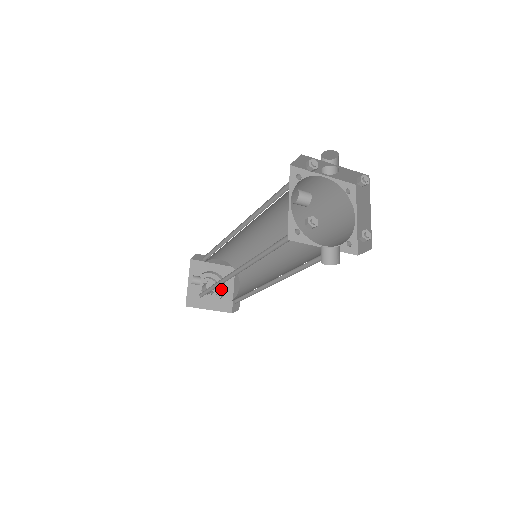
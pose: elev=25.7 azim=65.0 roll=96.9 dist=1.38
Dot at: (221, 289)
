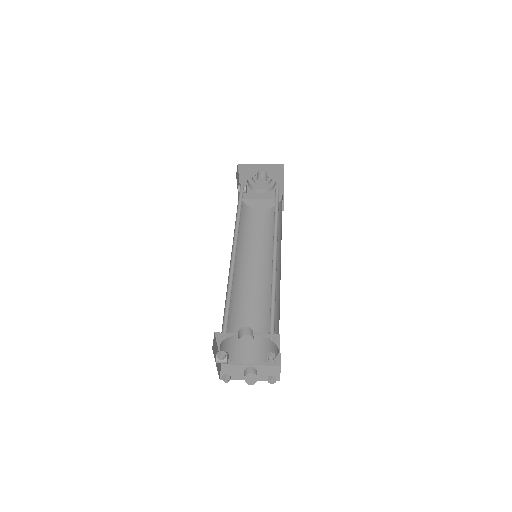
Dot at: (274, 178)
